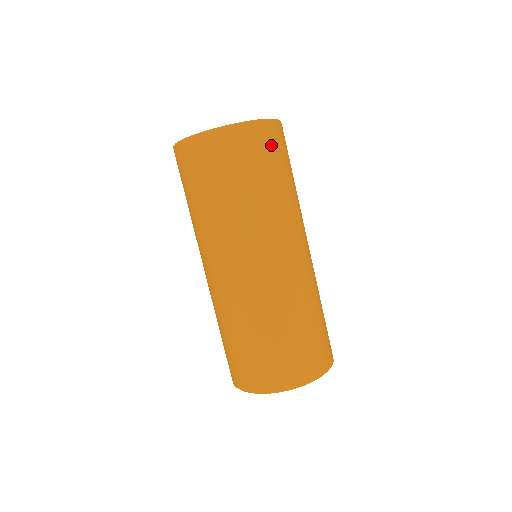
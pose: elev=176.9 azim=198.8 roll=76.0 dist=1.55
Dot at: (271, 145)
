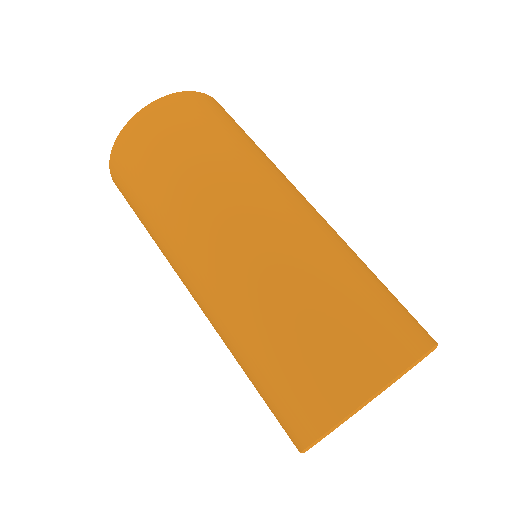
Dot at: occluded
